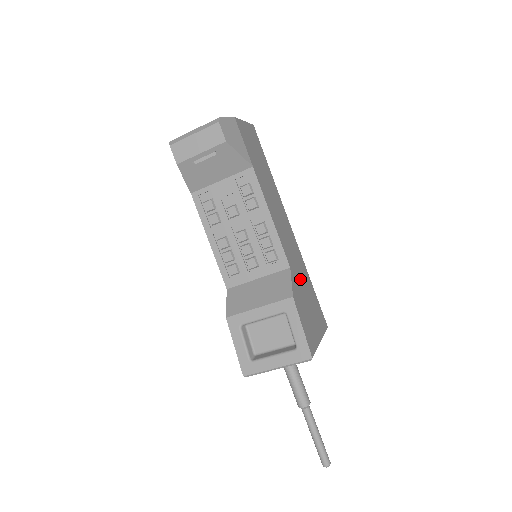
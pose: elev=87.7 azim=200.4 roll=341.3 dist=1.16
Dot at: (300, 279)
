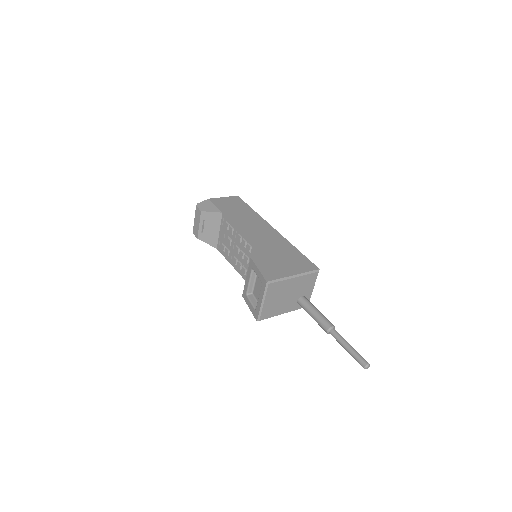
Dot at: (273, 250)
